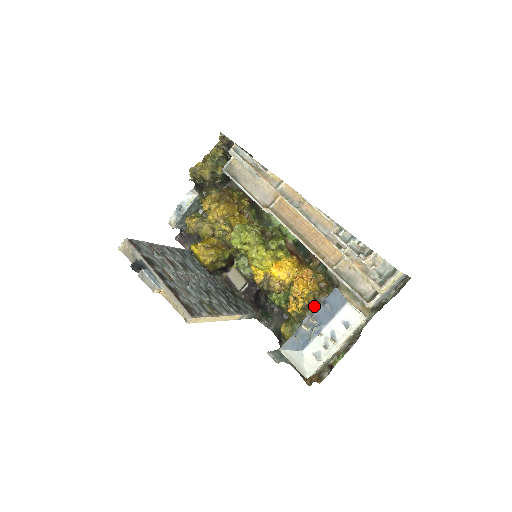
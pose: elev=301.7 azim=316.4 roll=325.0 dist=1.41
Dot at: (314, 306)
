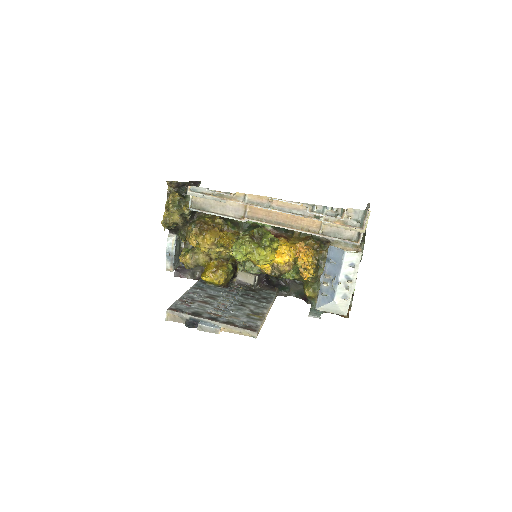
Dot at: (320, 265)
